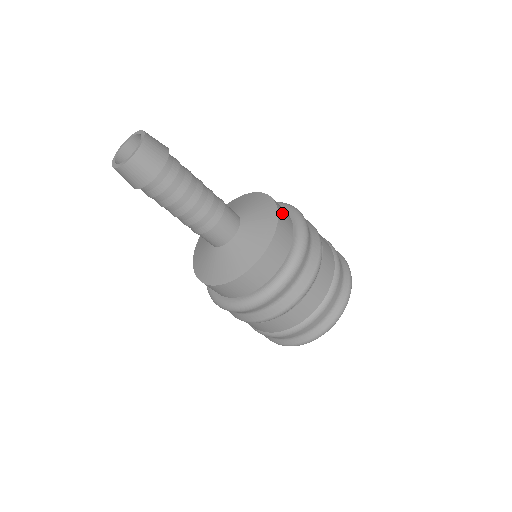
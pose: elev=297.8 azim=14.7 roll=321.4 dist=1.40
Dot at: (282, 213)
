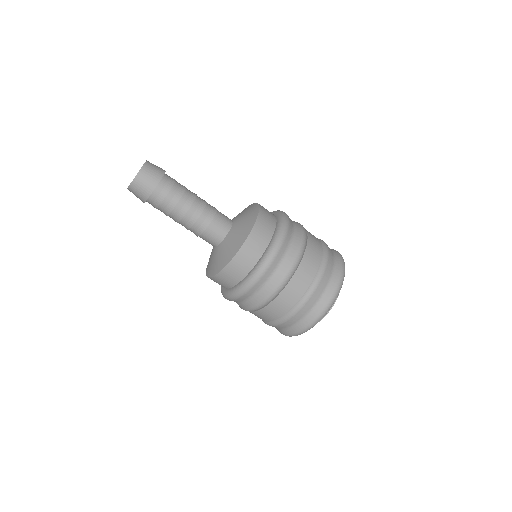
Dot at: (250, 245)
